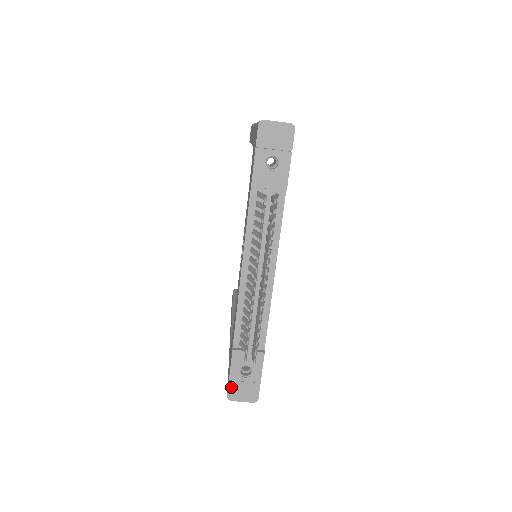
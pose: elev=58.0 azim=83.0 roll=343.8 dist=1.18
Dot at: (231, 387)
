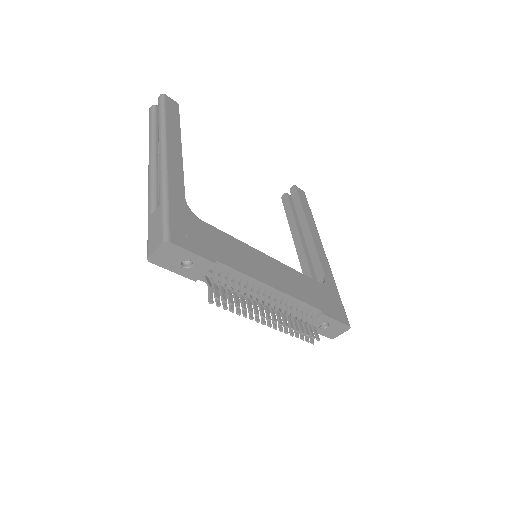
Dot at: (326, 335)
